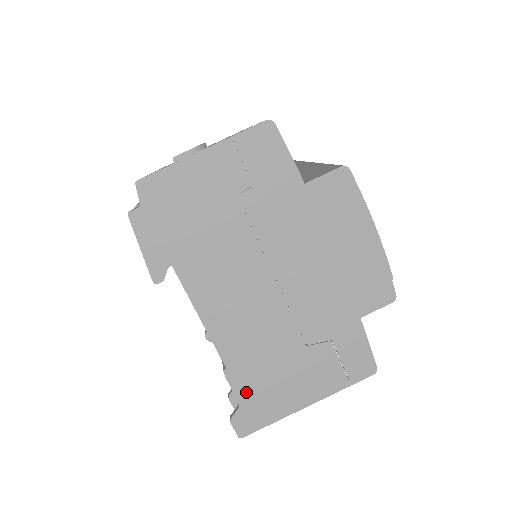
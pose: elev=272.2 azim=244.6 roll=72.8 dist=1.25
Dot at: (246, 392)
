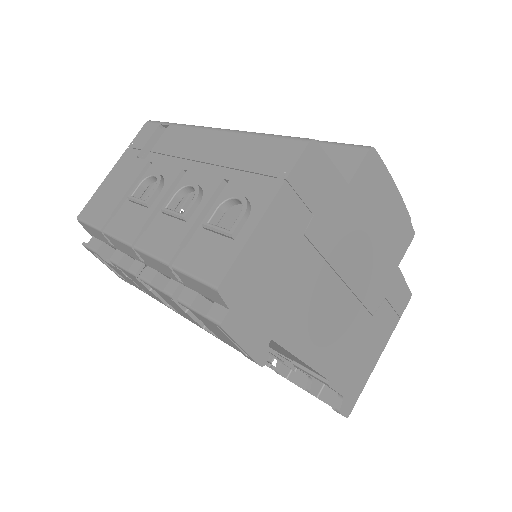
Dot at: (345, 384)
